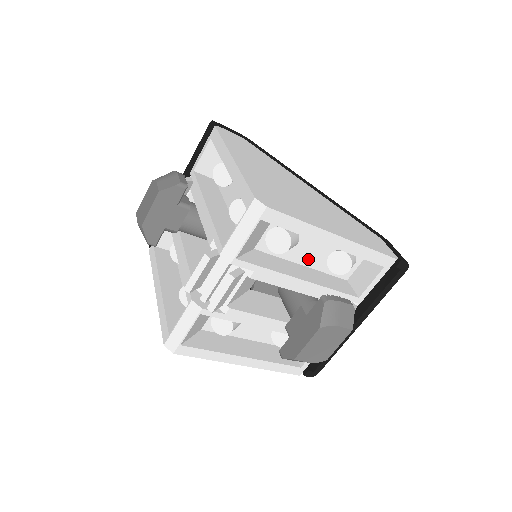
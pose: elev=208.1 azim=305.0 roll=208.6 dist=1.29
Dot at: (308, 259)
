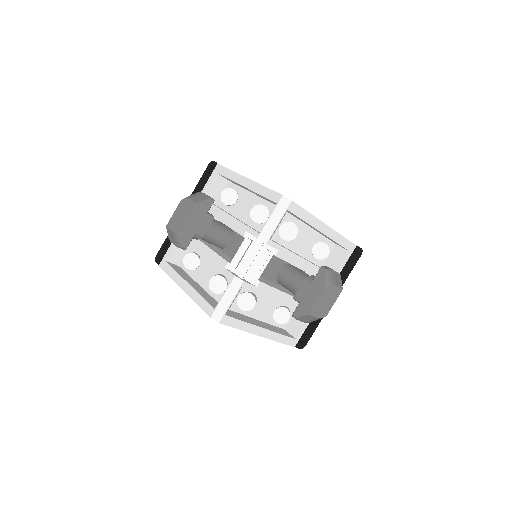
Dot at: (301, 249)
